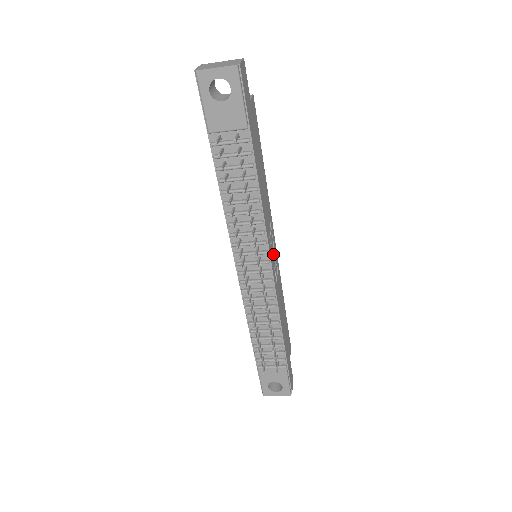
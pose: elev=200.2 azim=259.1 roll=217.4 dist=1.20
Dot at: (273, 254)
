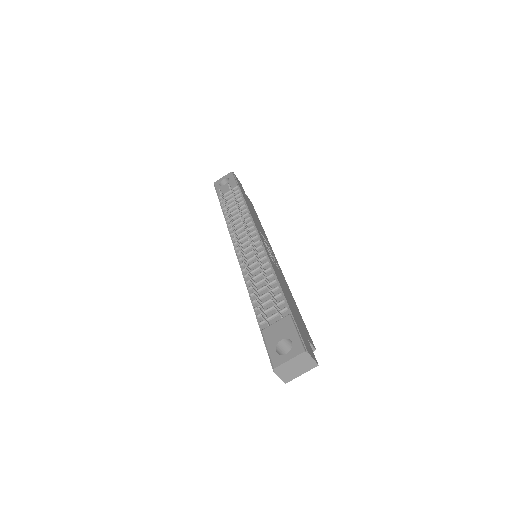
Dot at: (268, 249)
